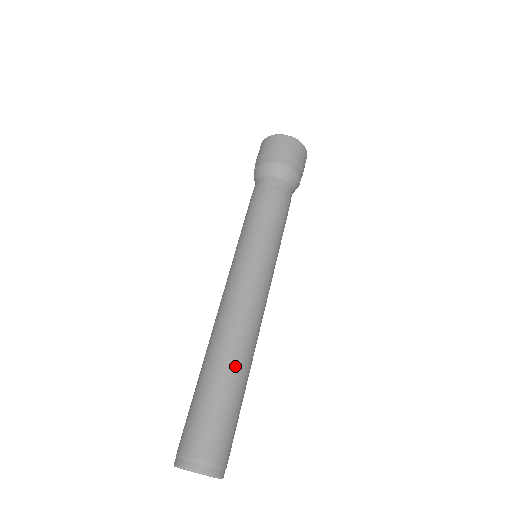
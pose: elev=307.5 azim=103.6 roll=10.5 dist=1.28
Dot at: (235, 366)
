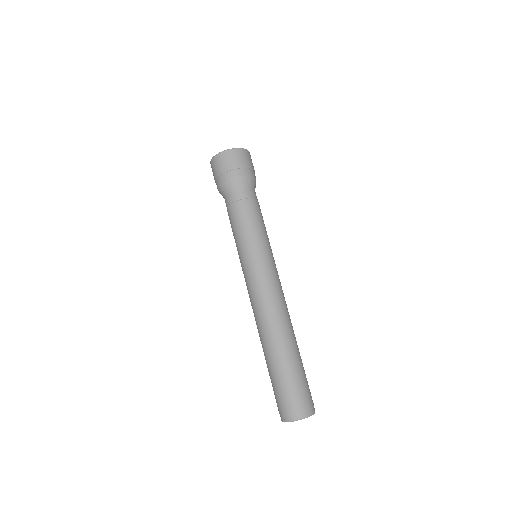
Dot at: (293, 342)
